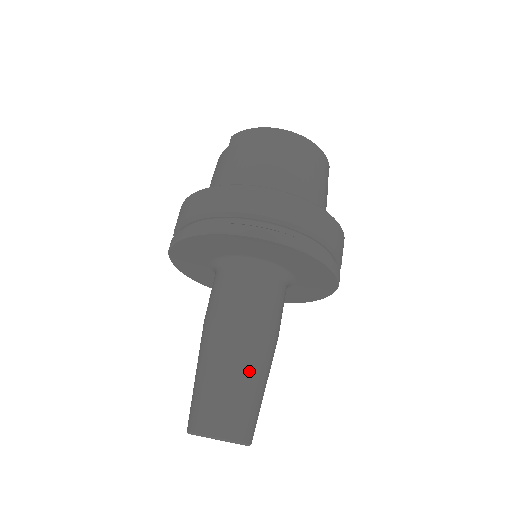
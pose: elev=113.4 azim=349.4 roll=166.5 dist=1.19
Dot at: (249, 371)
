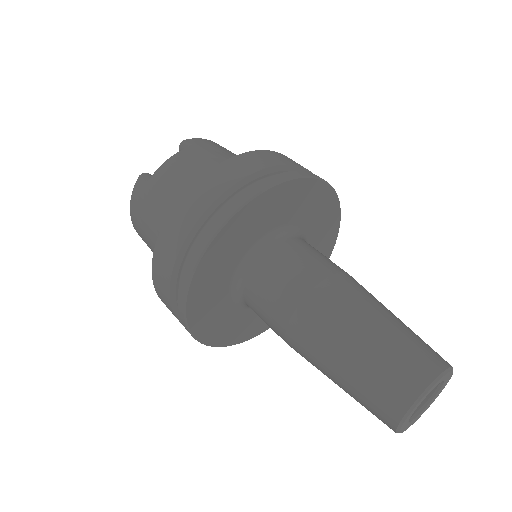
Dot at: occluded
